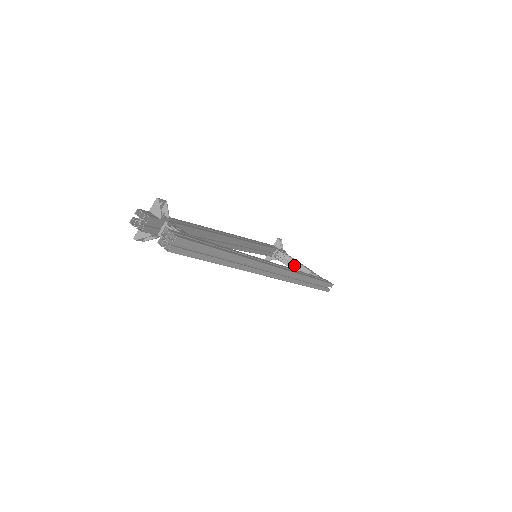
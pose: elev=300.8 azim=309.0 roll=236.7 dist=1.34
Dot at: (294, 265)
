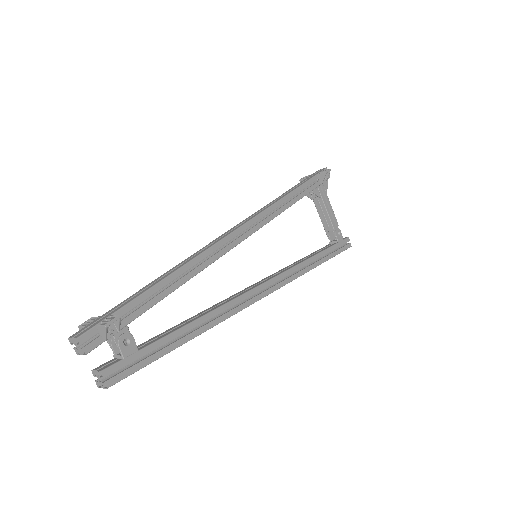
Dot at: (324, 210)
